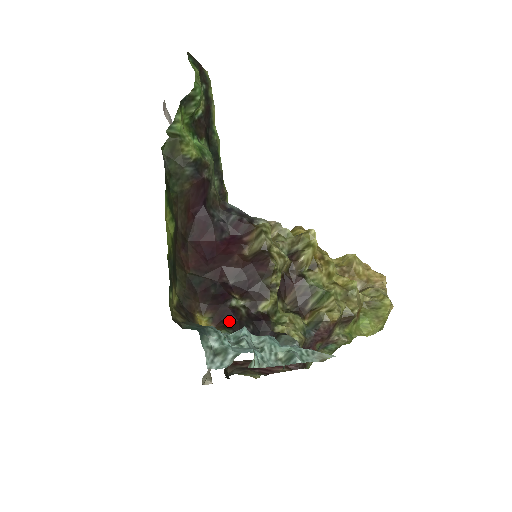
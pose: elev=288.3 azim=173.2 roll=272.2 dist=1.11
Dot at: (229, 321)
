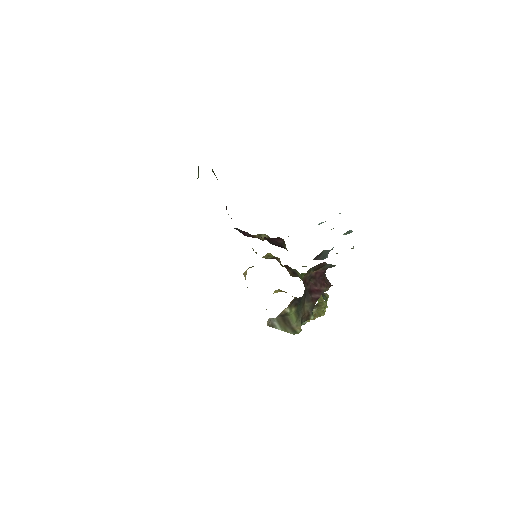
Dot at: occluded
